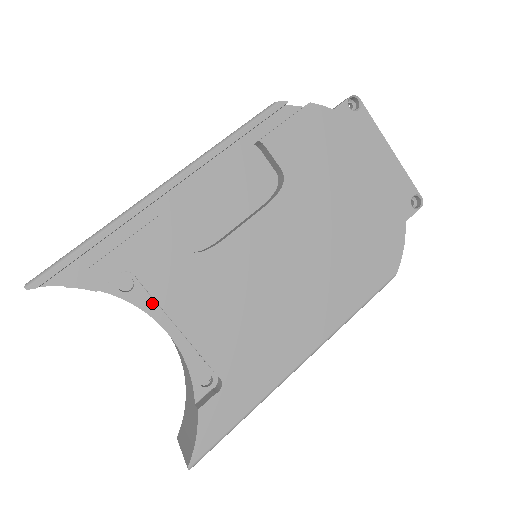
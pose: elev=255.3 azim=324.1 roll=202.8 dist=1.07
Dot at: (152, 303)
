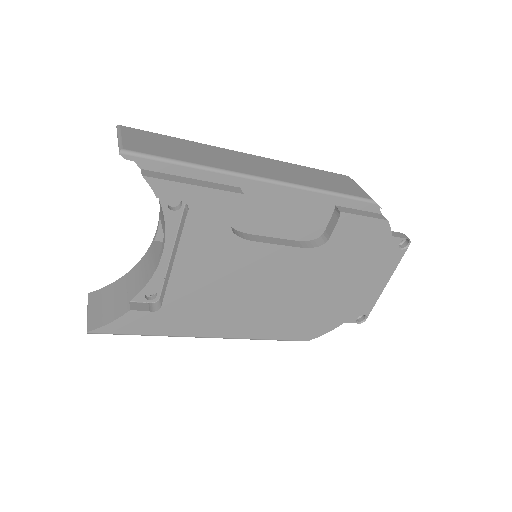
Dot at: (175, 229)
